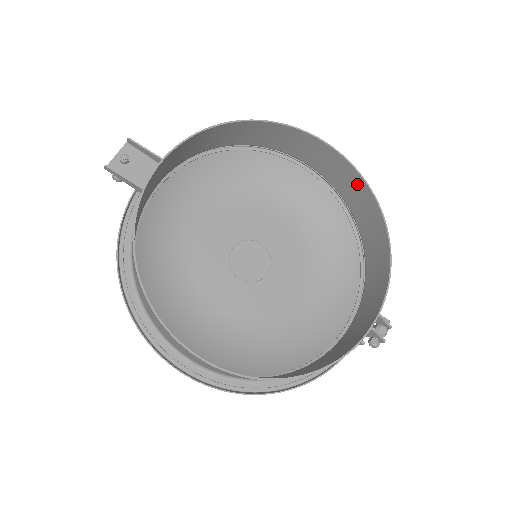
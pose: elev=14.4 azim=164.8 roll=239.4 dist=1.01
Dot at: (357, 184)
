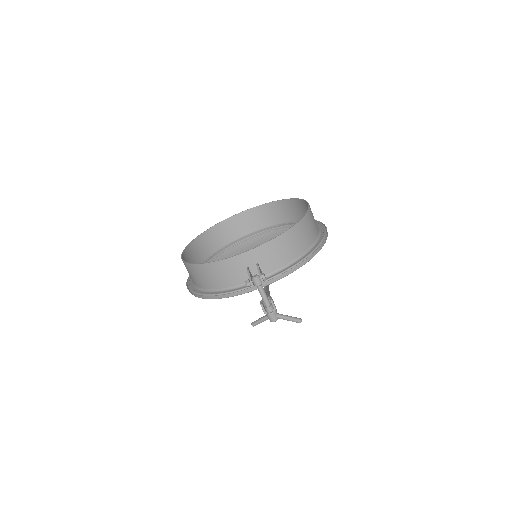
Dot at: (309, 218)
